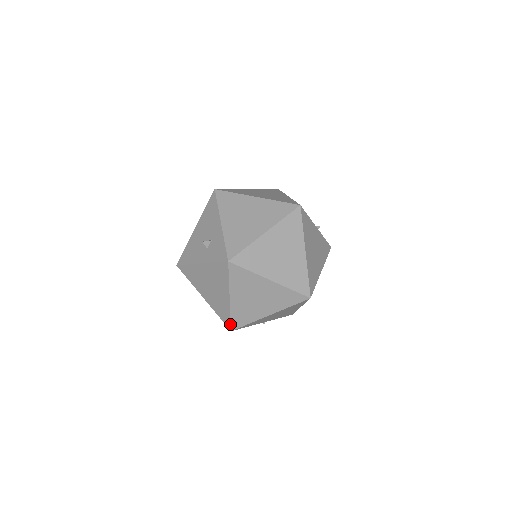
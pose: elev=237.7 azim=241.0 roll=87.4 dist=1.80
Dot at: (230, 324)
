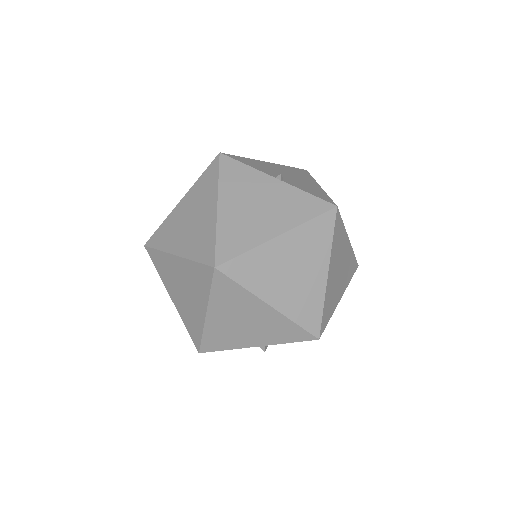
Dot at: (193, 341)
